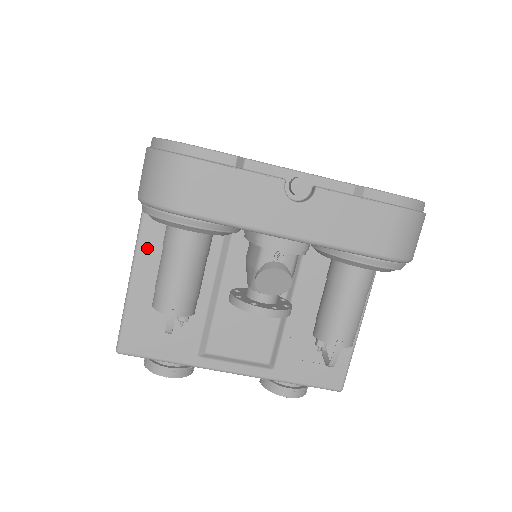
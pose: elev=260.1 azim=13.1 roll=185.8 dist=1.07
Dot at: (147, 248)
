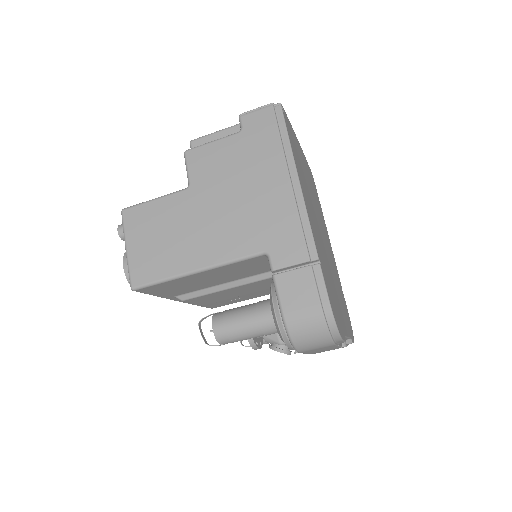
Dot at: (226, 267)
